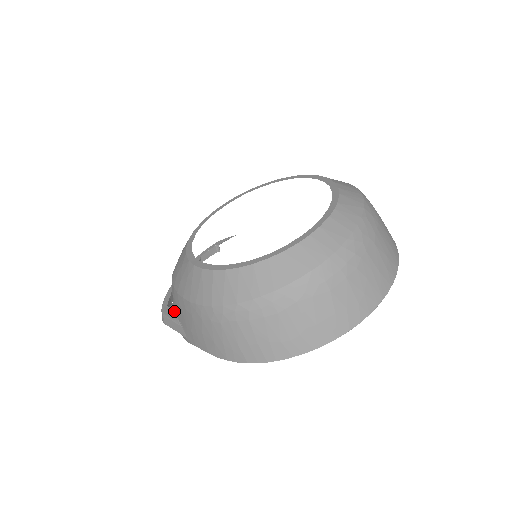
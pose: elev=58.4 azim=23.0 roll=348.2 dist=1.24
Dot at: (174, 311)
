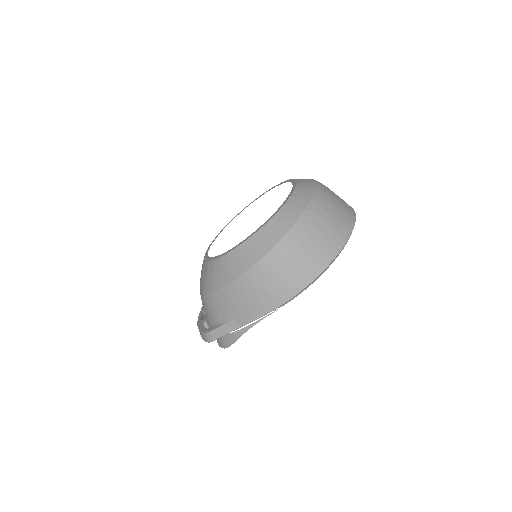
Dot at: (218, 321)
